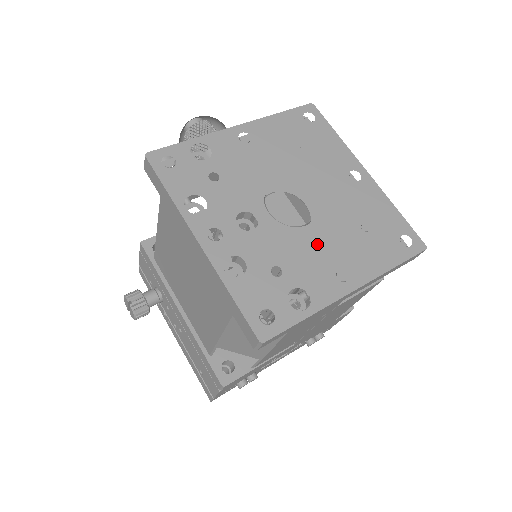
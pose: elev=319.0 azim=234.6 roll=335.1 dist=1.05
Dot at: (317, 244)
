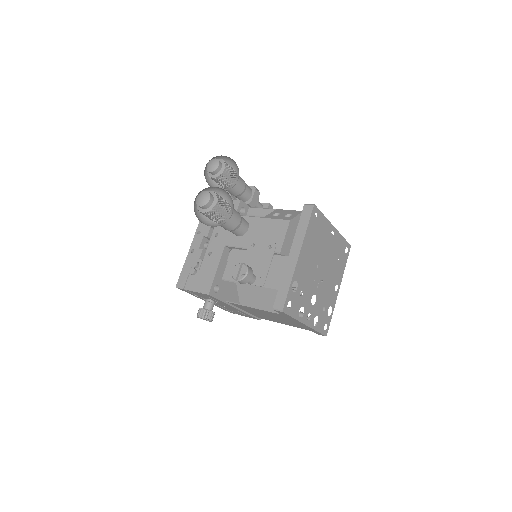
Dot at: (329, 284)
